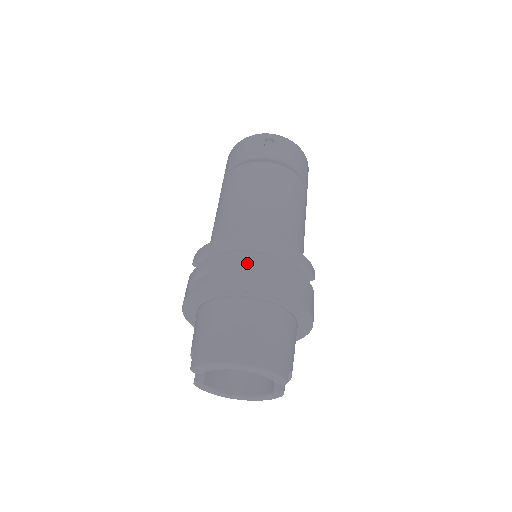
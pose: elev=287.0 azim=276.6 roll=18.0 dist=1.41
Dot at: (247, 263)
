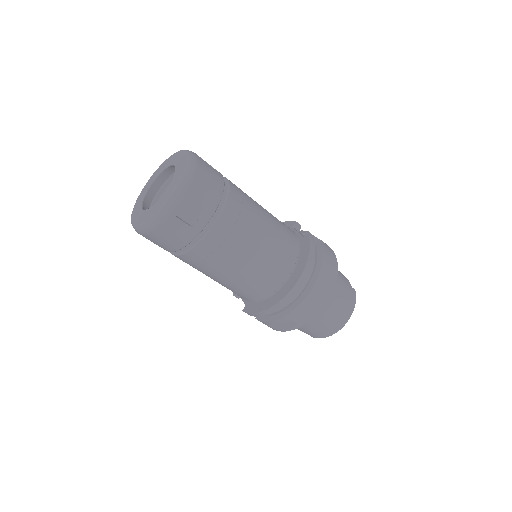
Dot at: (305, 306)
